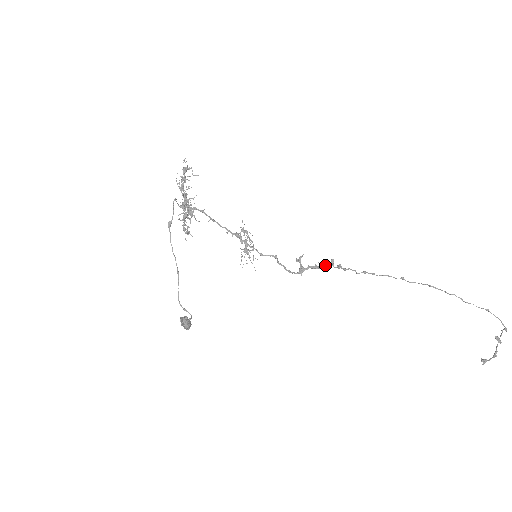
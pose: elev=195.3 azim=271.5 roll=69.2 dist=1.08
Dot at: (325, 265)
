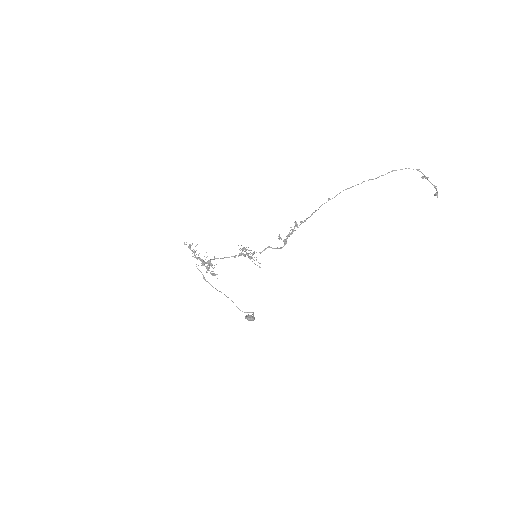
Dot at: (294, 228)
